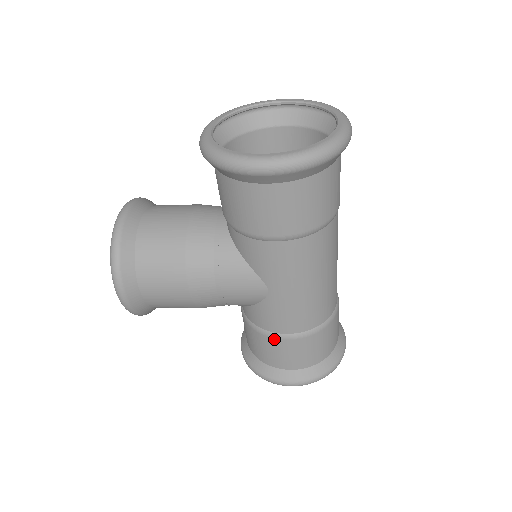
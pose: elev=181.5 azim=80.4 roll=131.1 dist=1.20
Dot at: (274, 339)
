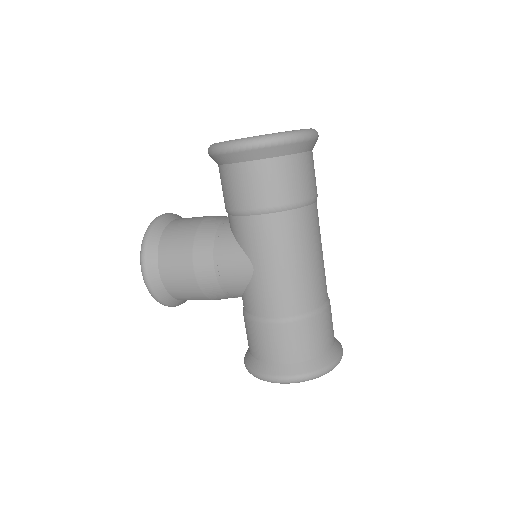
Dot at: (261, 324)
